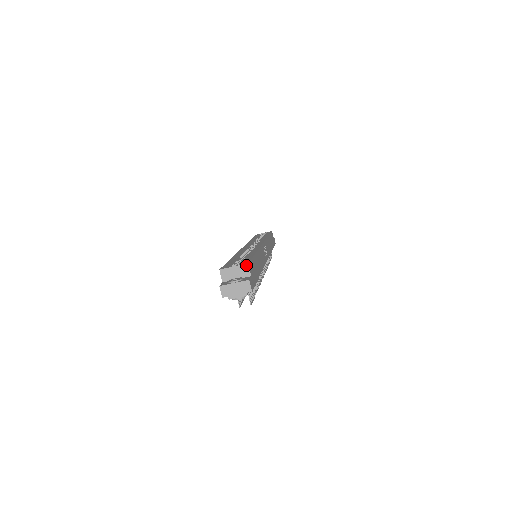
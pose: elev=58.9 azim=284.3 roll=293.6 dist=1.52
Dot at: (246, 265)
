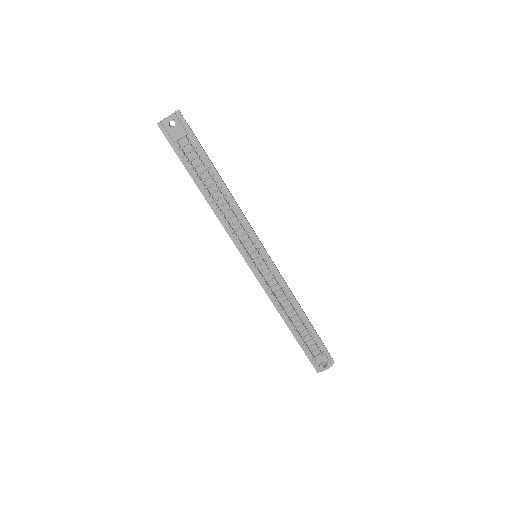
Dot at: occluded
